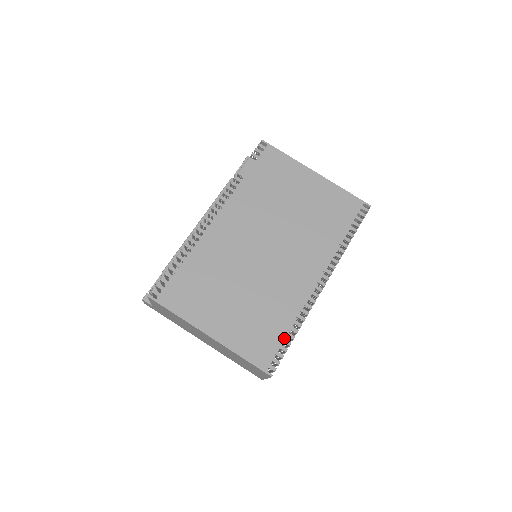
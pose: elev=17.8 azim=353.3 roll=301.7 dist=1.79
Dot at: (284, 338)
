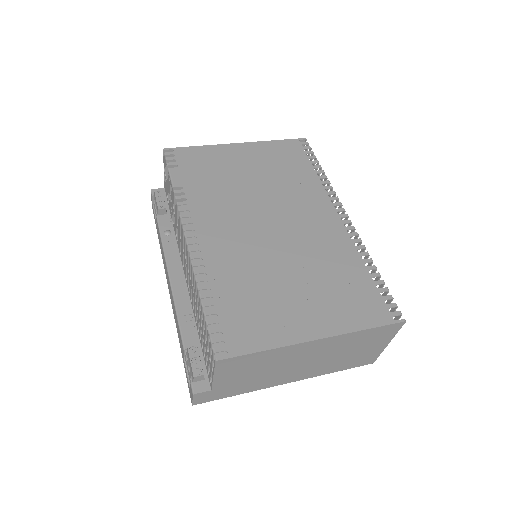
Dot at: (374, 281)
